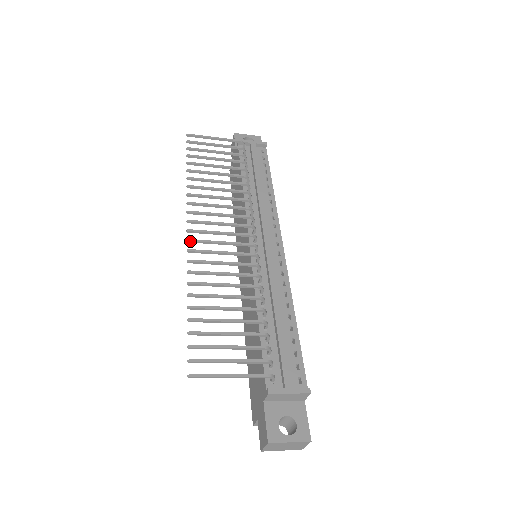
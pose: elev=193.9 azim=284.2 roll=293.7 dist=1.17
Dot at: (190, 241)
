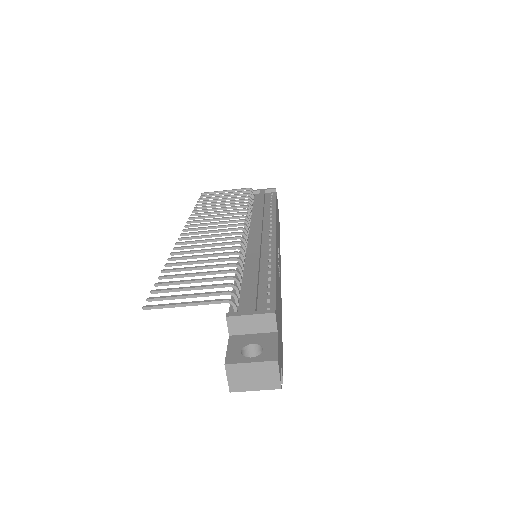
Dot at: (181, 239)
